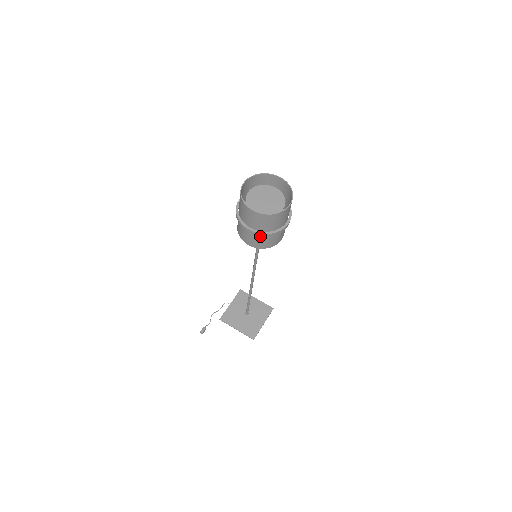
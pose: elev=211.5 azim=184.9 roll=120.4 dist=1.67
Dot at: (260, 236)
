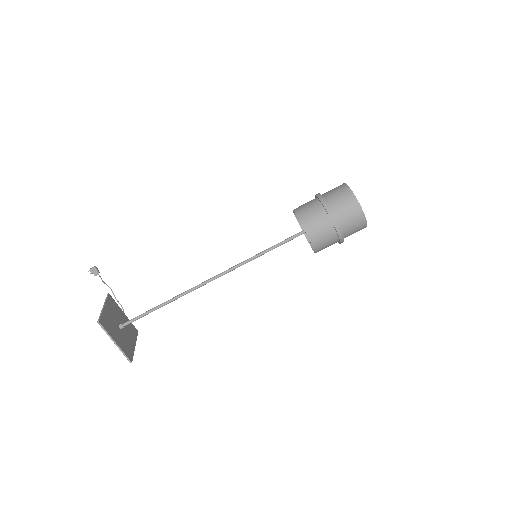
Dot at: (317, 206)
